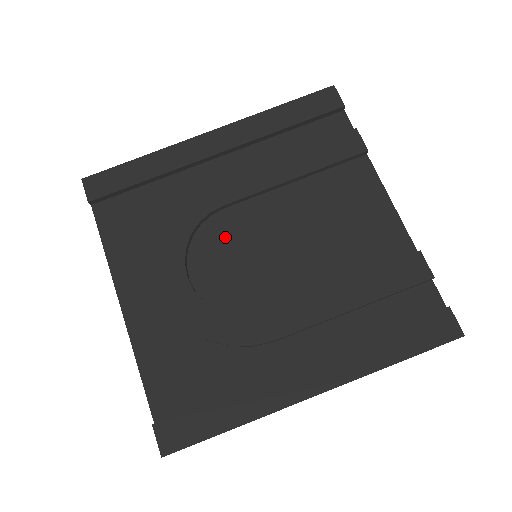
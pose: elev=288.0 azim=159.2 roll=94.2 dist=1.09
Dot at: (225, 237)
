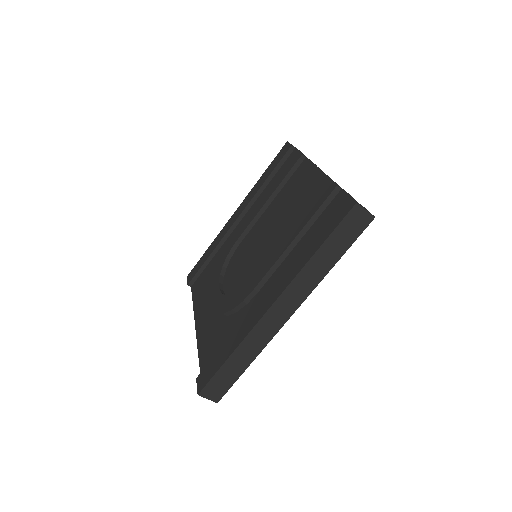
Dot at: (240, 257)
